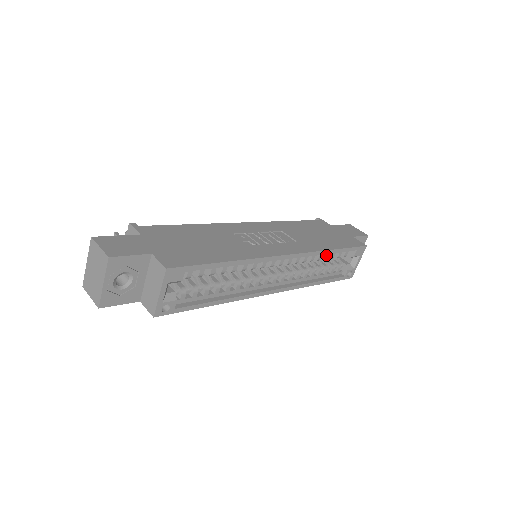
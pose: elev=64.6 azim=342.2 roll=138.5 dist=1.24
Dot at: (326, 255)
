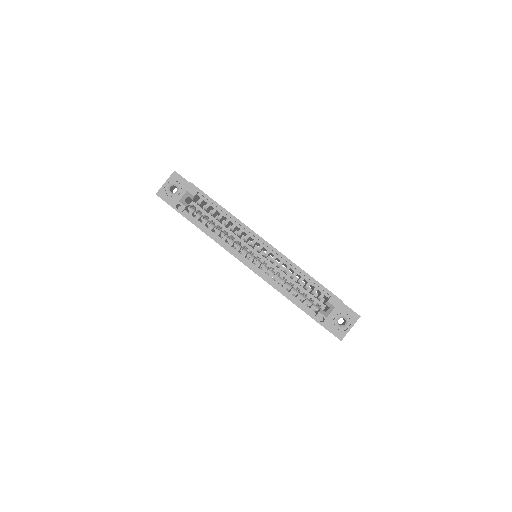
Dot at: (301, 278)
